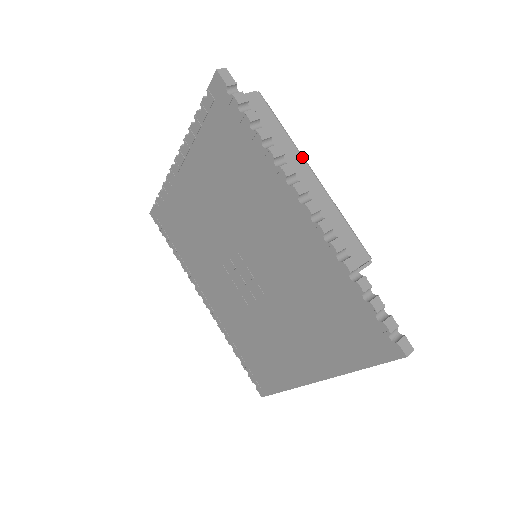
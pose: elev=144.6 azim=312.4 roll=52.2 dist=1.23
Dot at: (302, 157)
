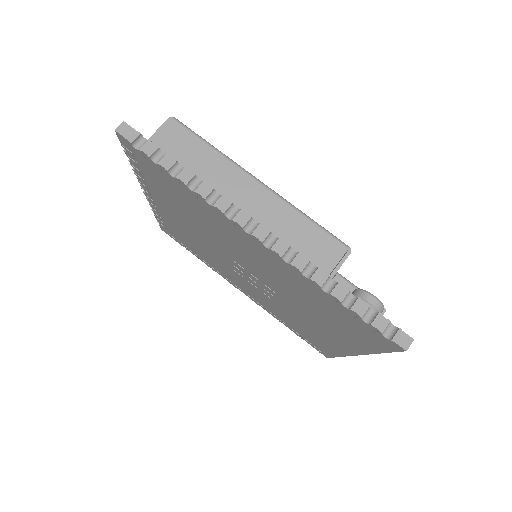
Dot at: (240, 170)
